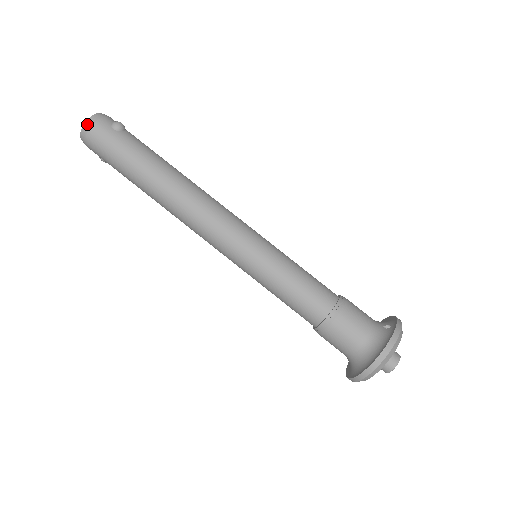
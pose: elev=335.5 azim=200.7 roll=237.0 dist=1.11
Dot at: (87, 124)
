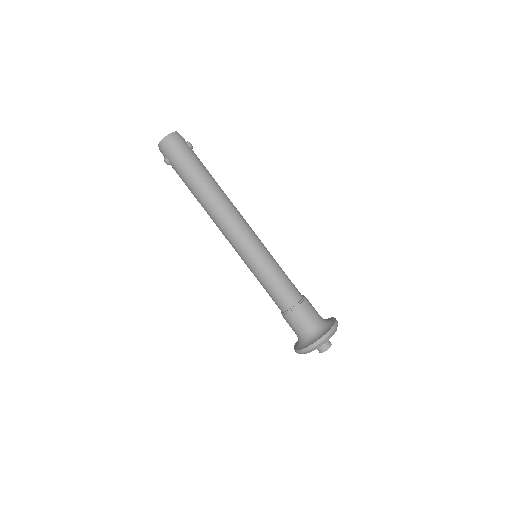
Dot at: (173, 134)
